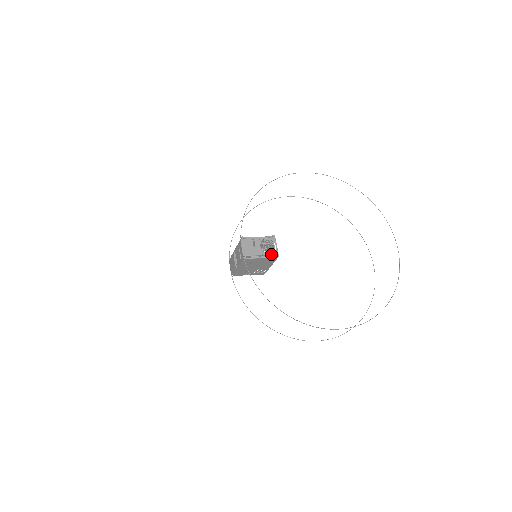
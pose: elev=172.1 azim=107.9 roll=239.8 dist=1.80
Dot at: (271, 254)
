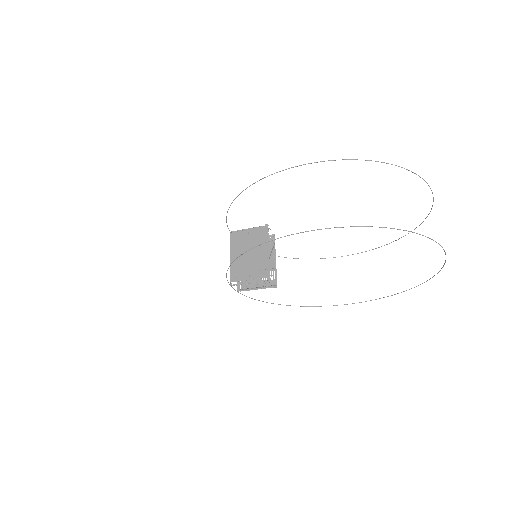
Dot at: (260, 227)
